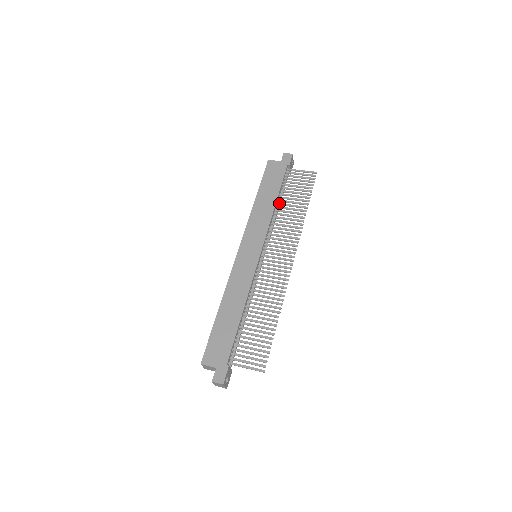
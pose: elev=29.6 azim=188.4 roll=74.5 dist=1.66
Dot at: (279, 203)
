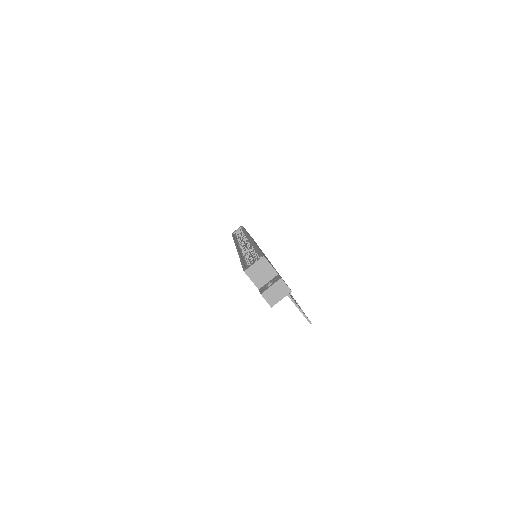
Dot at: occluded
